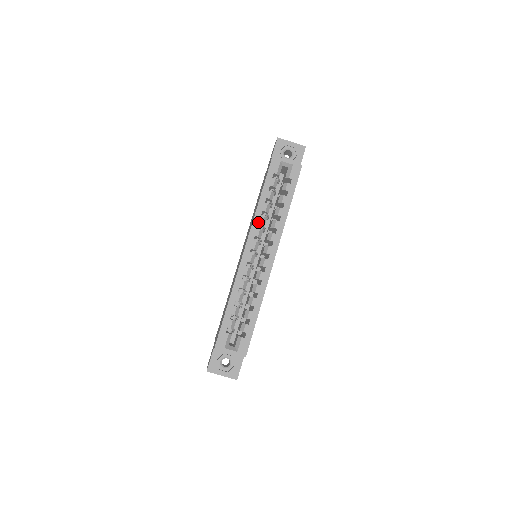
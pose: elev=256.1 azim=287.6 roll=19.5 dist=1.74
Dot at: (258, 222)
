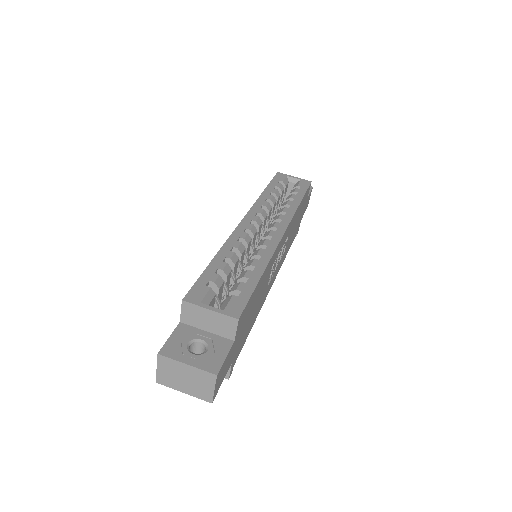
Dot at: (261, 204)
